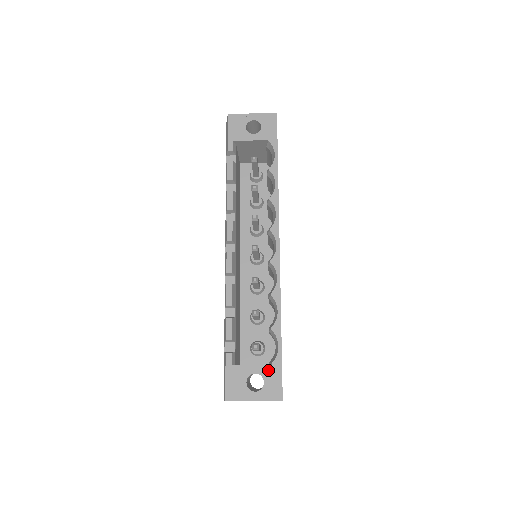
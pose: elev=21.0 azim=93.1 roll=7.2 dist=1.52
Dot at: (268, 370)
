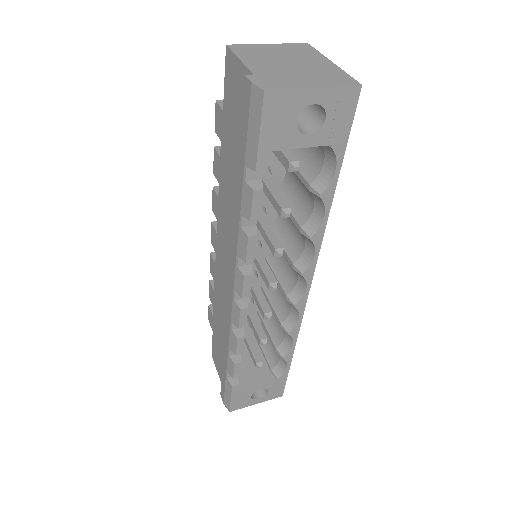
Dot at: (273, 384)
